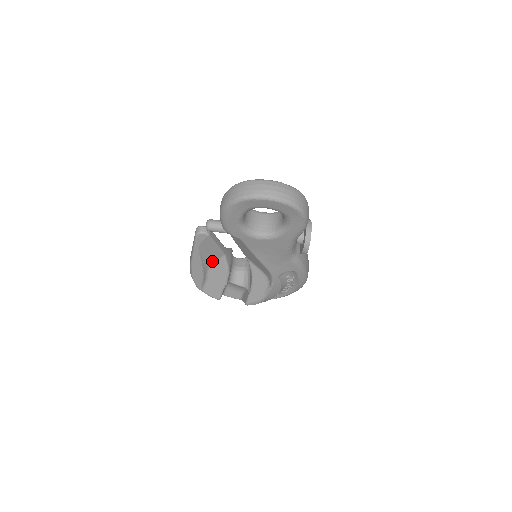
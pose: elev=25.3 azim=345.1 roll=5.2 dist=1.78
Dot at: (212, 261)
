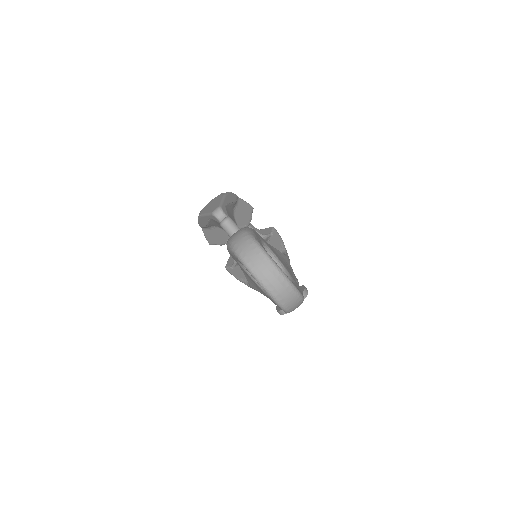
Dot at: occluded
